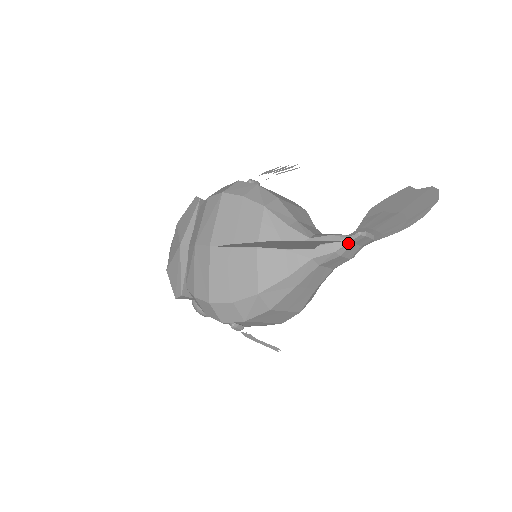
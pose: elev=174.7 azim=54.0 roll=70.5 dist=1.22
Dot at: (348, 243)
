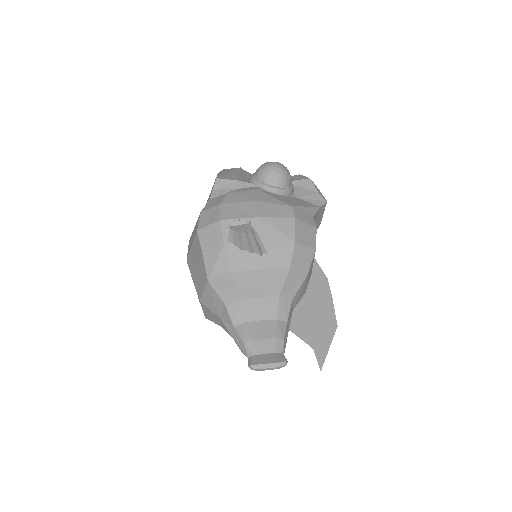
Dot at: occluded
